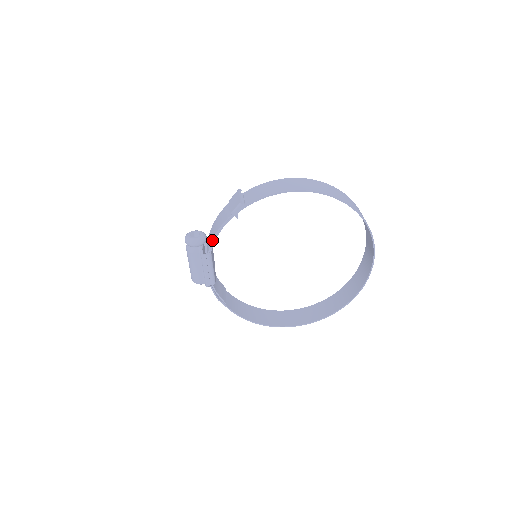
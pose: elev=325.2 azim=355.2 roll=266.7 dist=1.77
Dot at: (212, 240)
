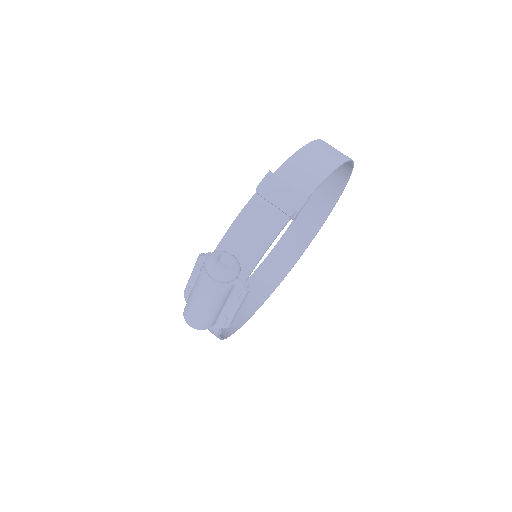
Dot at: (258, 261)
